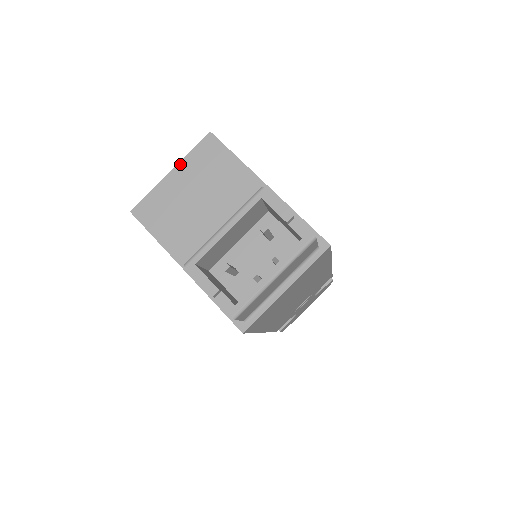
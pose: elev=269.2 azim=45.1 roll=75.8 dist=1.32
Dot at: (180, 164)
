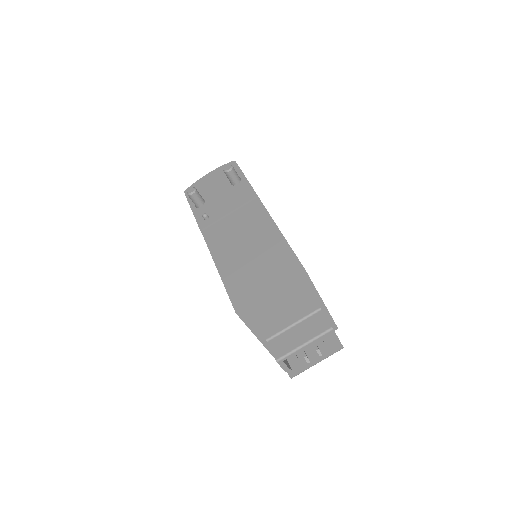
Dot at: (279, 288)
